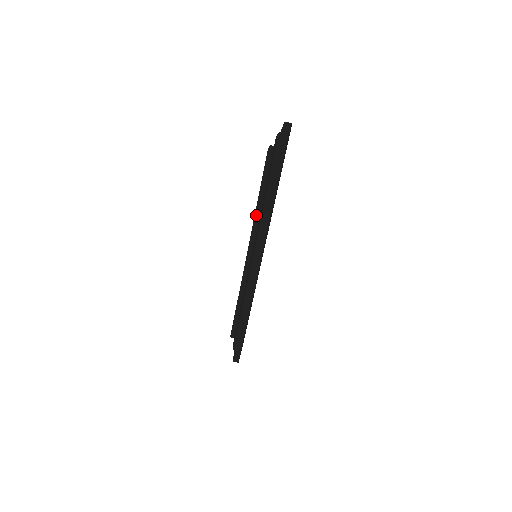
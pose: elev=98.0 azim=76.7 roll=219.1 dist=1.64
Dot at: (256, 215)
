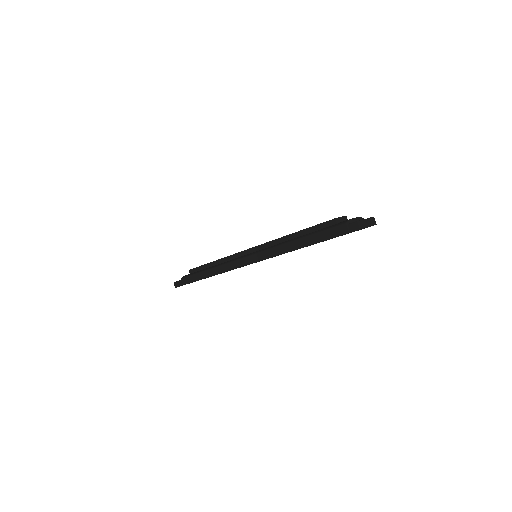
Dot at: (283, 238)
